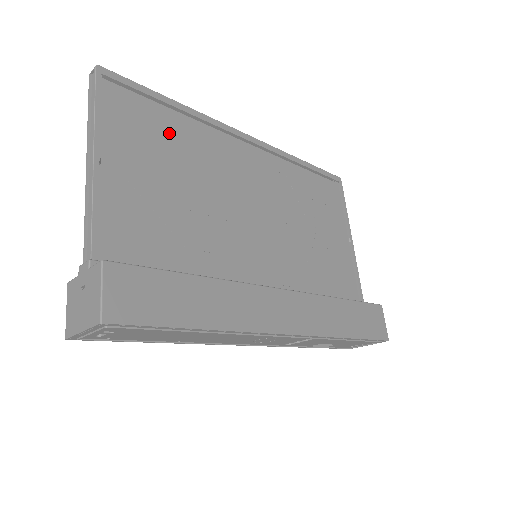
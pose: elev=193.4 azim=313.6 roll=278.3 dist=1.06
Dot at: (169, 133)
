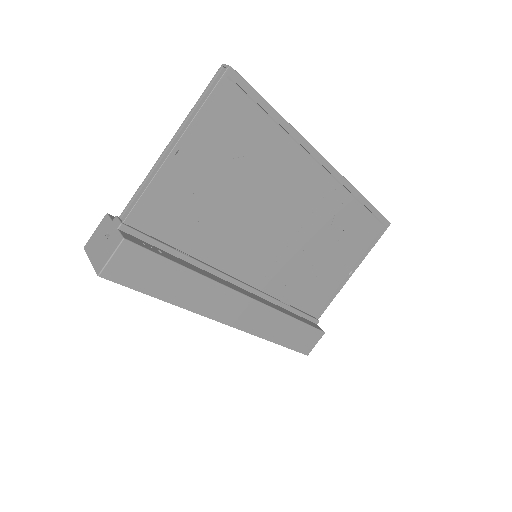
Dot at: (254, 142)
